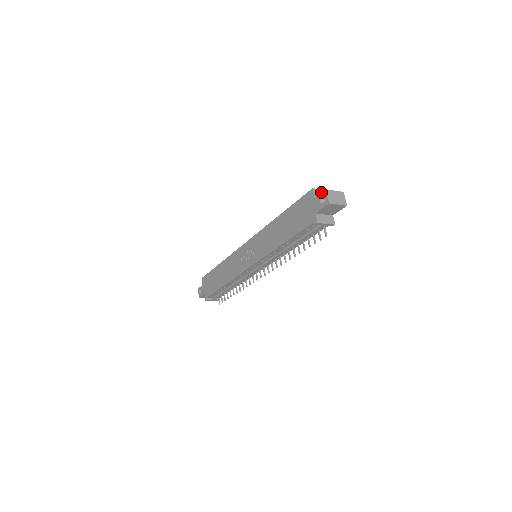
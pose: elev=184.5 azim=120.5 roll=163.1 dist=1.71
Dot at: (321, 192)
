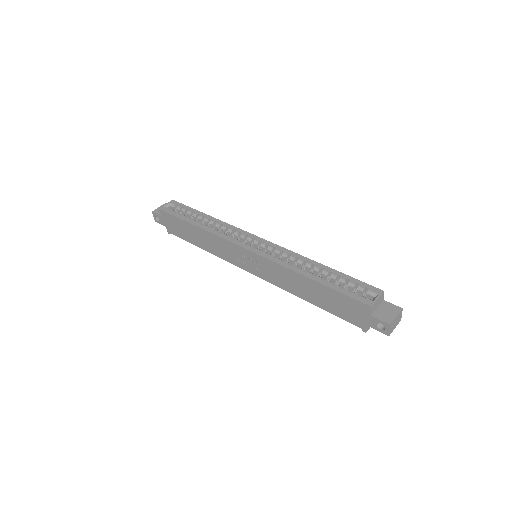
Dot at: (377, 302)
